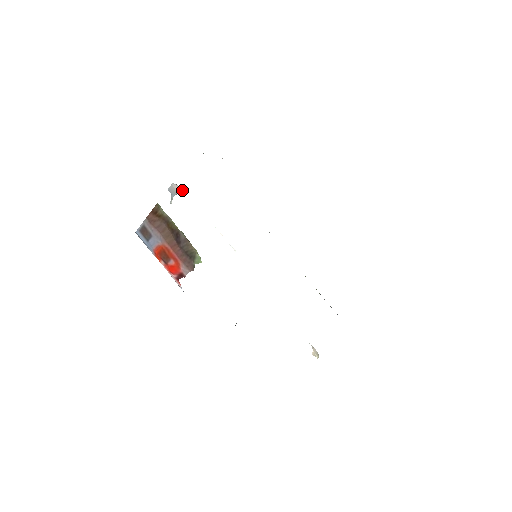
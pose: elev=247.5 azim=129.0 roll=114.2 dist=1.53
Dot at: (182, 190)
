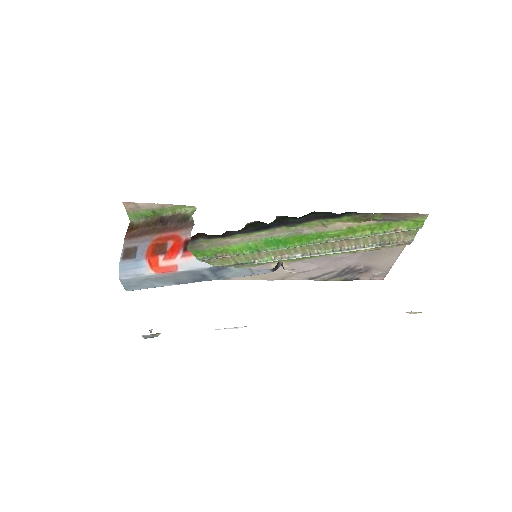
Dot at: (158, 333)
